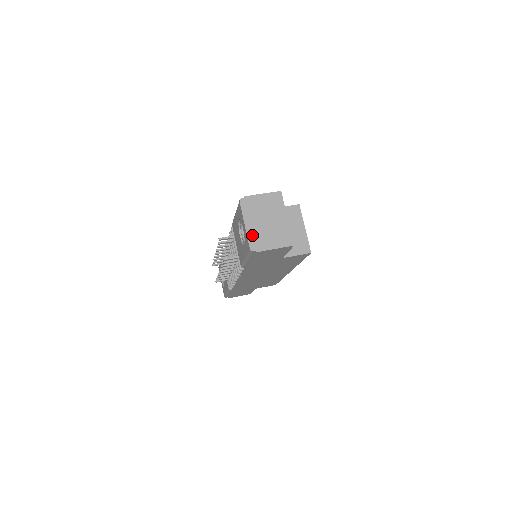
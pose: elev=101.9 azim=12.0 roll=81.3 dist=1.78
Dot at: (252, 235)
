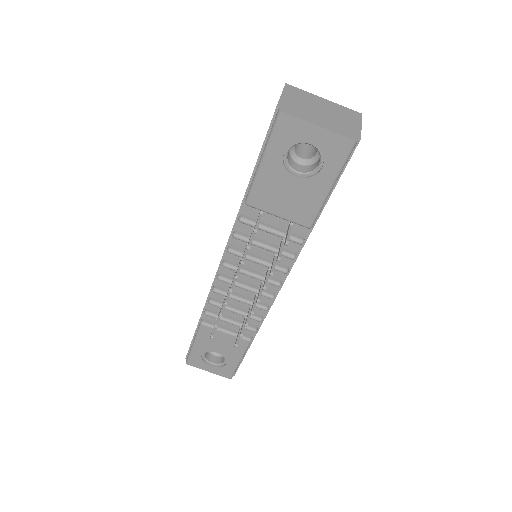
Dot at: (336, 129)
